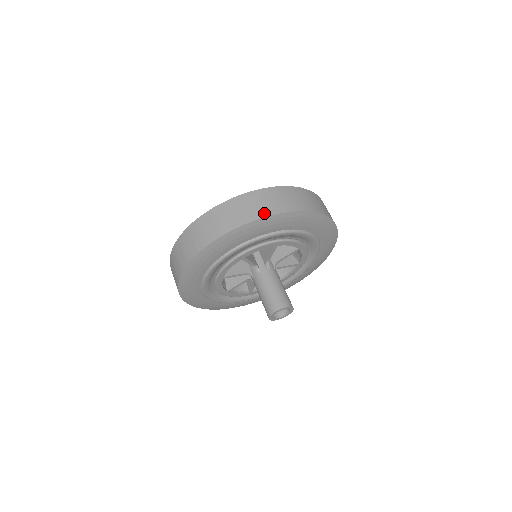
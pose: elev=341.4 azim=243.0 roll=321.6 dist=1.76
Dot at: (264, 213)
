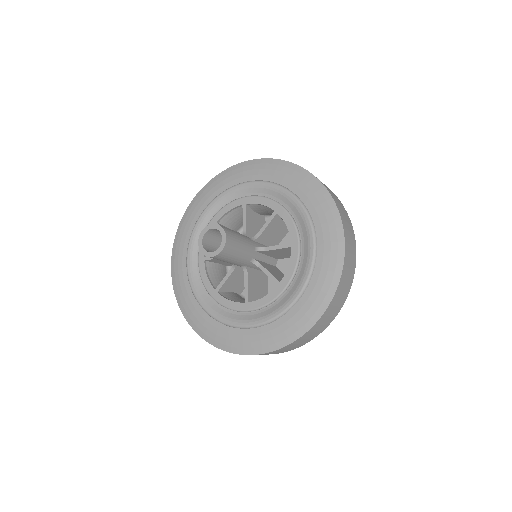
Dot at: occluded
